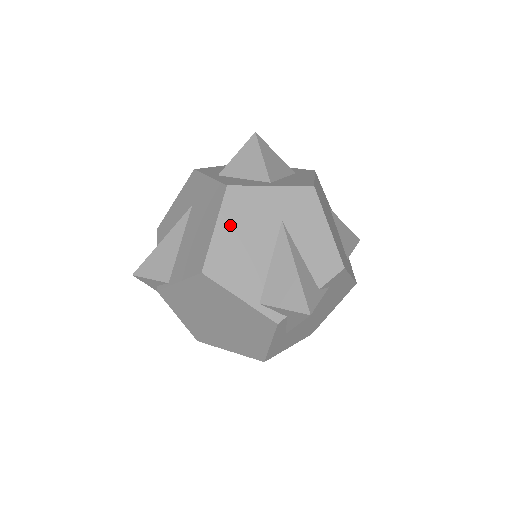
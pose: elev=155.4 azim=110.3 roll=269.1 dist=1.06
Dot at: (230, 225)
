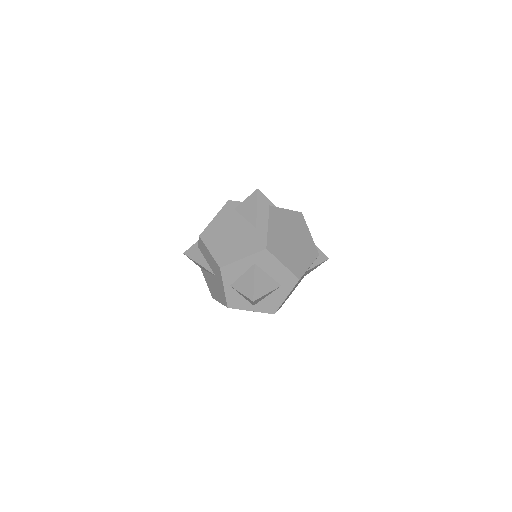
Dot at: occluded
